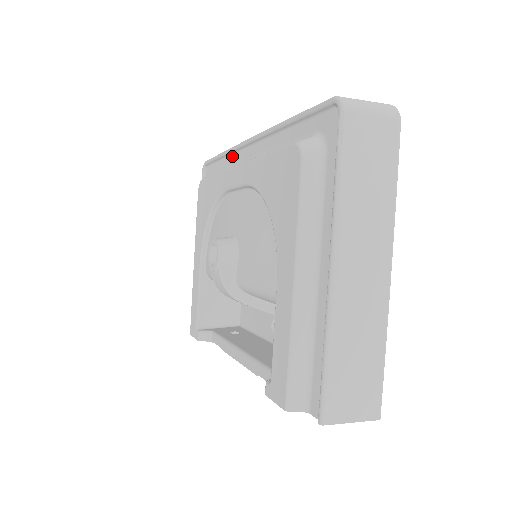
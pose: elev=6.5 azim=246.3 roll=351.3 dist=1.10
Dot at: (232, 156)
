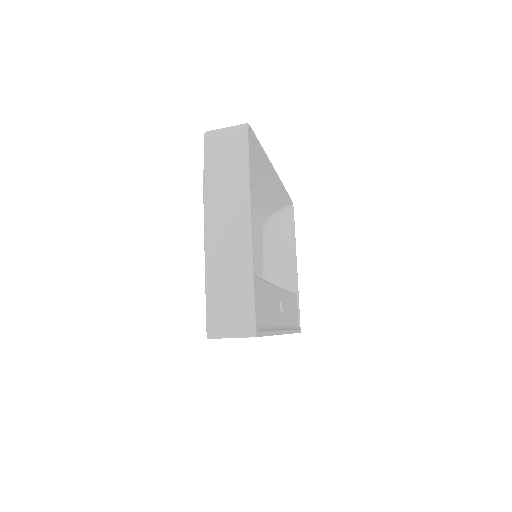
Dot at: occluded
